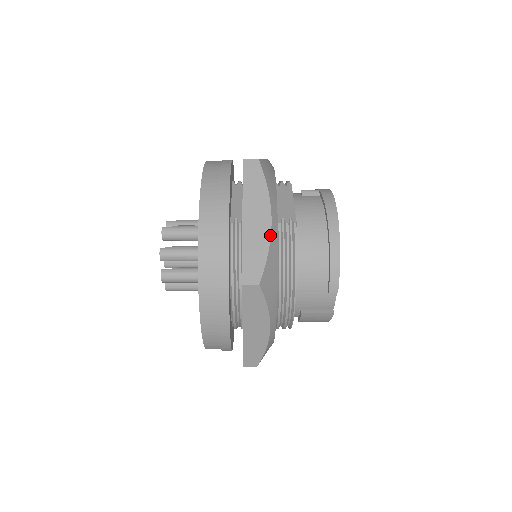
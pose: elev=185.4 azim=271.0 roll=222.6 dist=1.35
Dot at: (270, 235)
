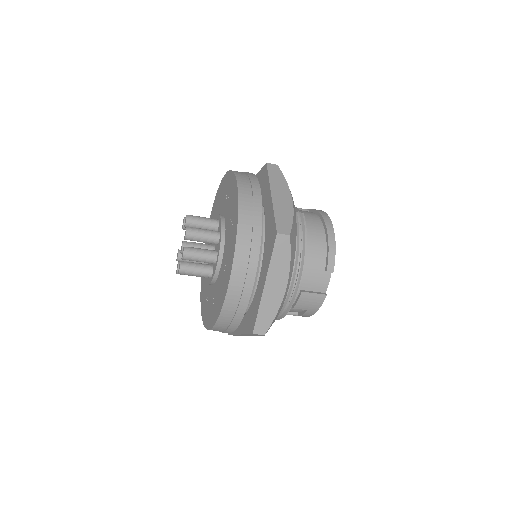
Dot at: (293, 208)
